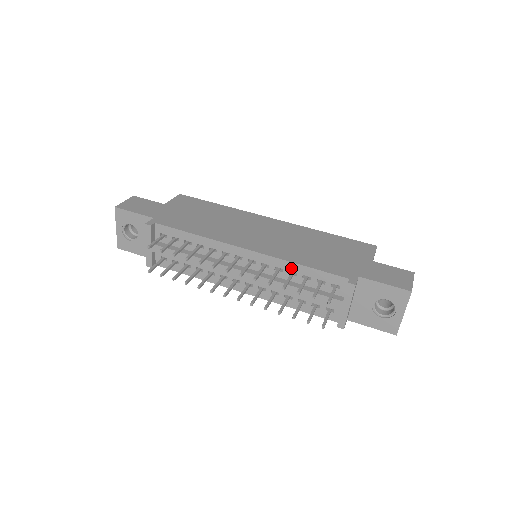
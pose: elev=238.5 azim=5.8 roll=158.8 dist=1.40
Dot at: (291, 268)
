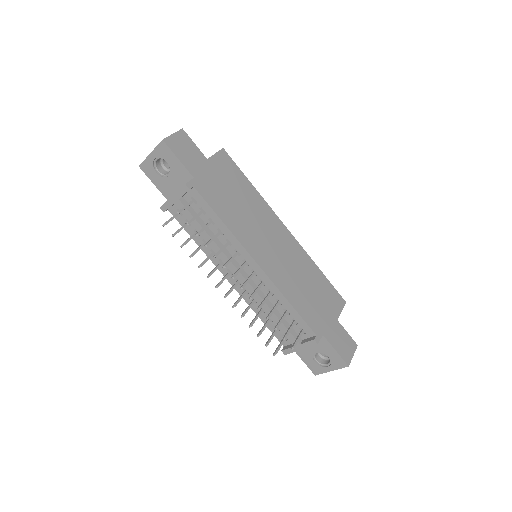
Dot at: (281, 299)
